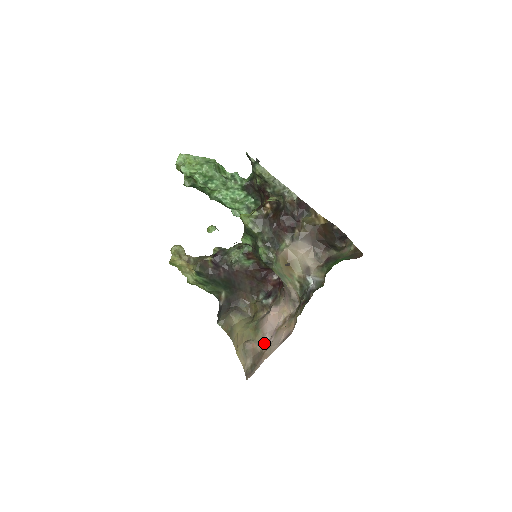
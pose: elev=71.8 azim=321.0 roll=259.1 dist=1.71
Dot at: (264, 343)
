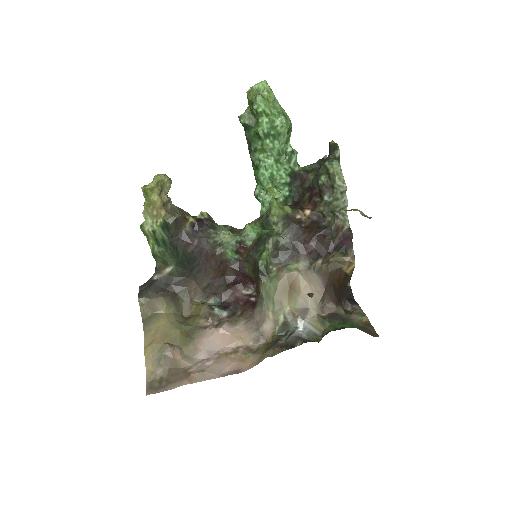
Dot at: (194, 360)
